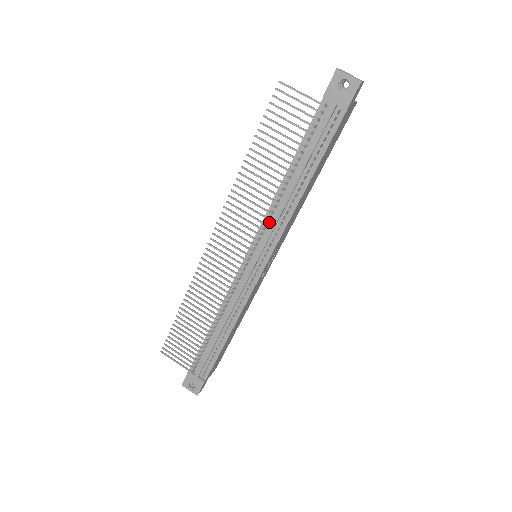
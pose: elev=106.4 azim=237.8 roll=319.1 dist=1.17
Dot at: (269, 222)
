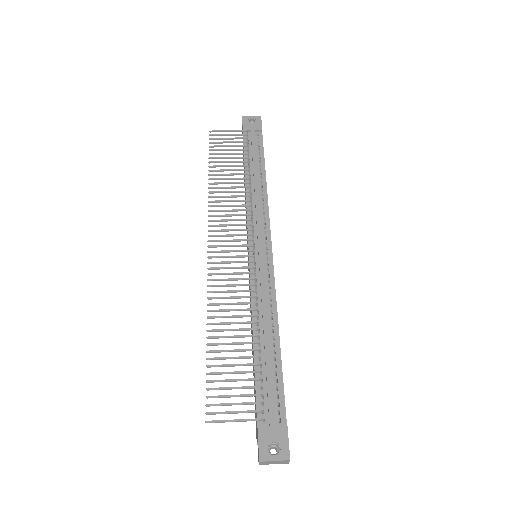
Dot at: (253, 213)
